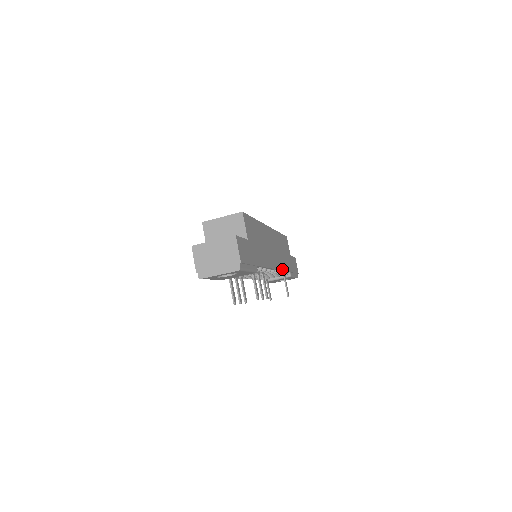
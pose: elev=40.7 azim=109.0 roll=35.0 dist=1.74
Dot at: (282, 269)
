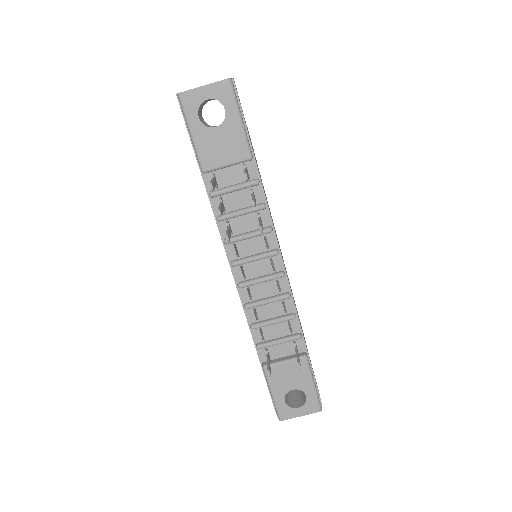
Dot at: (291, 294)
